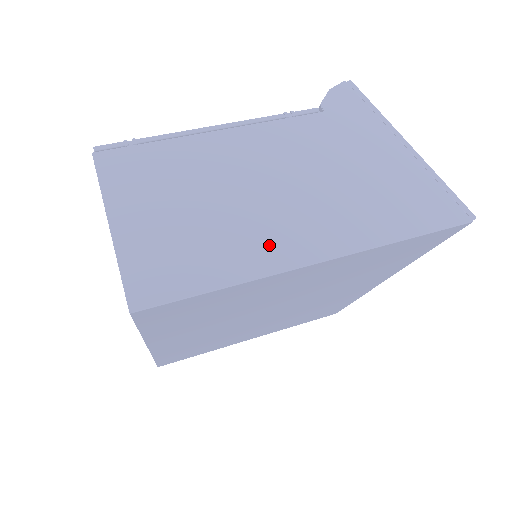
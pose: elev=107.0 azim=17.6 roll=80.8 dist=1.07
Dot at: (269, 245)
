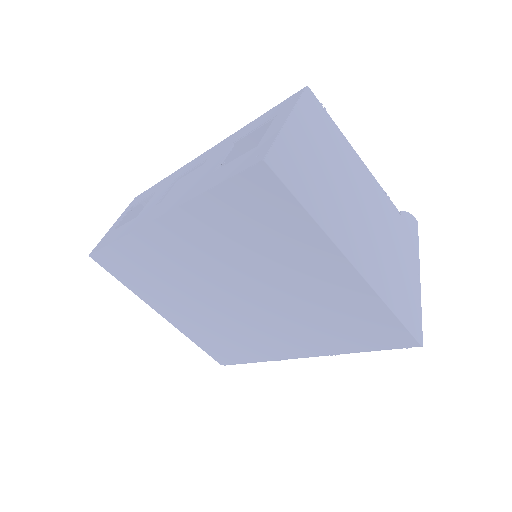
Dot at: (340, 227)
